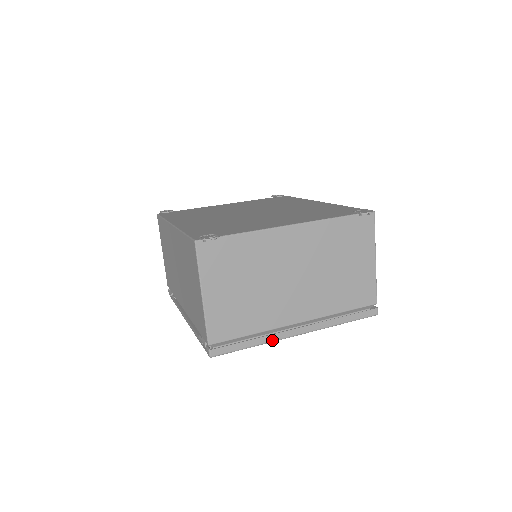
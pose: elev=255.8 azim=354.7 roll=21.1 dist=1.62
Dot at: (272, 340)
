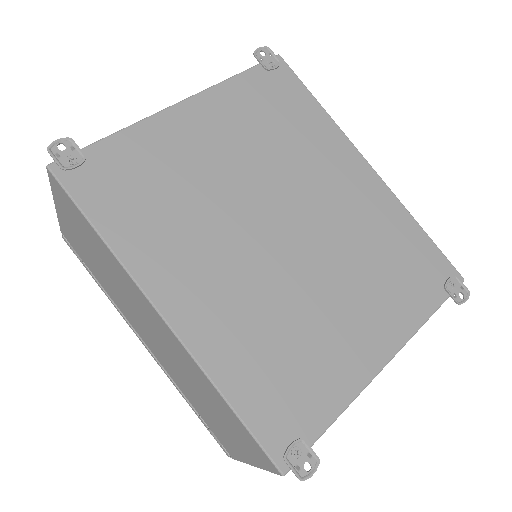
Dot at: occluded
